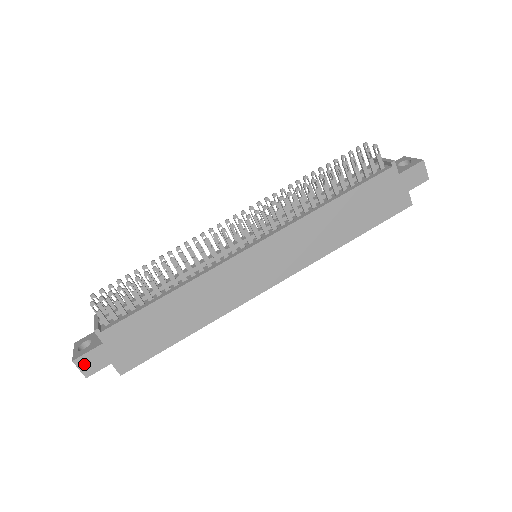
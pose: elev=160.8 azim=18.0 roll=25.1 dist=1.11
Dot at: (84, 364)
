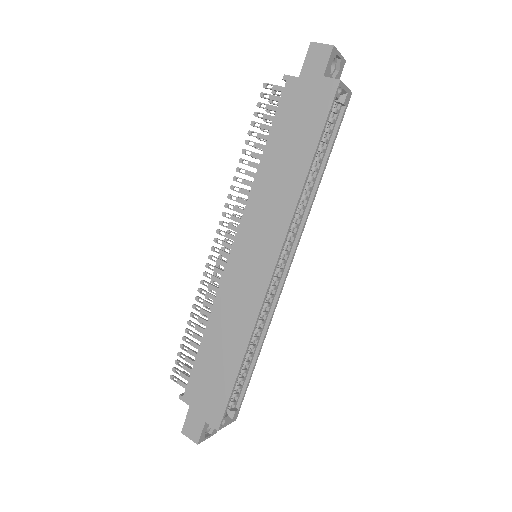
Dot at: (189, 432)
